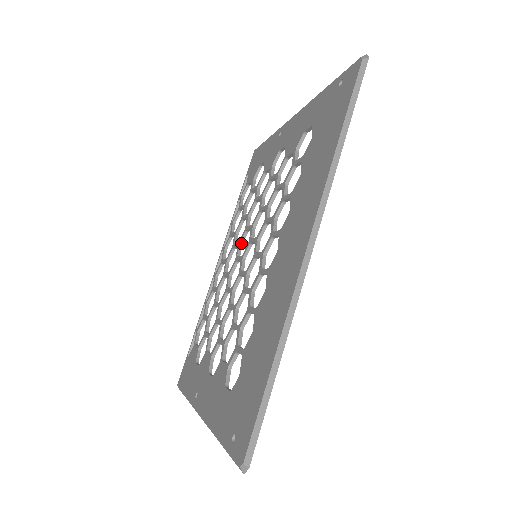
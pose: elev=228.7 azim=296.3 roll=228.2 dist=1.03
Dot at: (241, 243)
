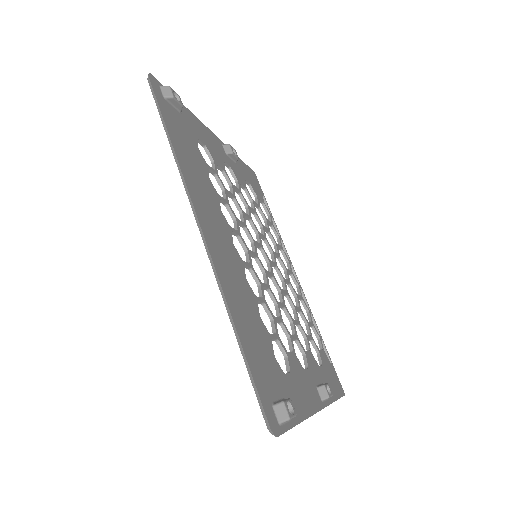
Dot at: (271, 251)
